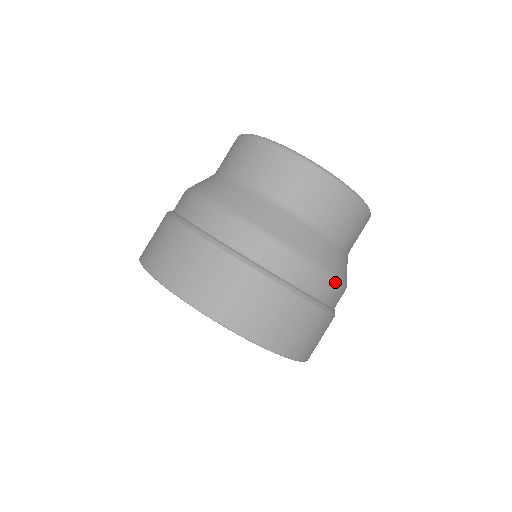
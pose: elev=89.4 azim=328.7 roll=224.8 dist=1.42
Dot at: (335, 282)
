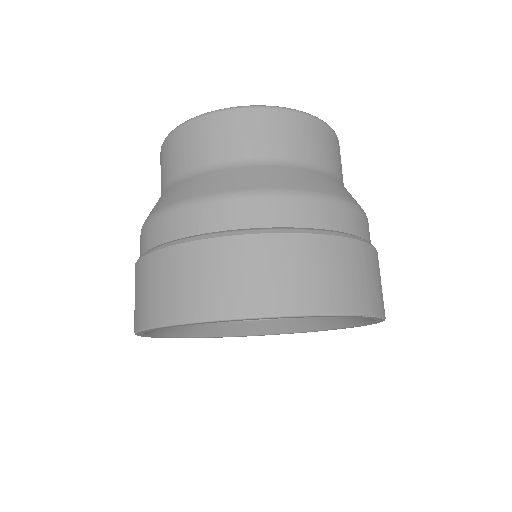
Dot at: occluded
